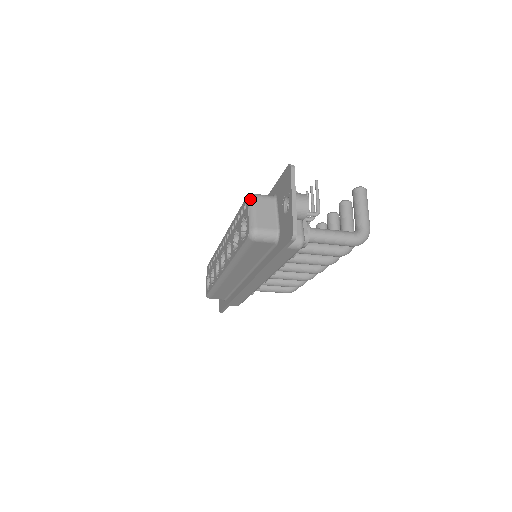
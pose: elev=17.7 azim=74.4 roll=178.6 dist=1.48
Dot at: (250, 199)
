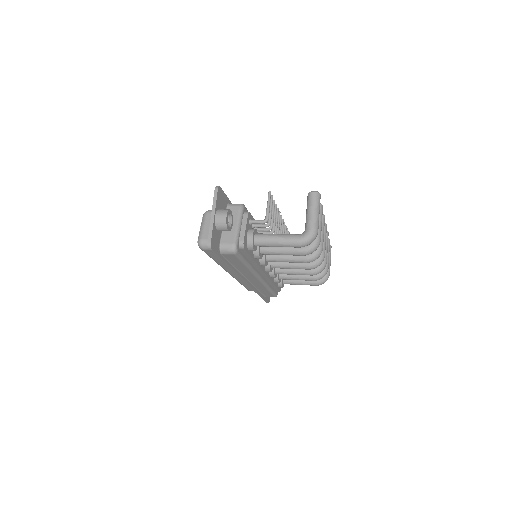
Dot at: (204, 215)
